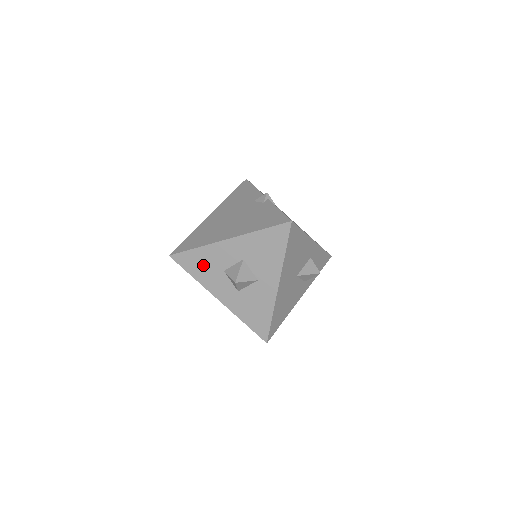
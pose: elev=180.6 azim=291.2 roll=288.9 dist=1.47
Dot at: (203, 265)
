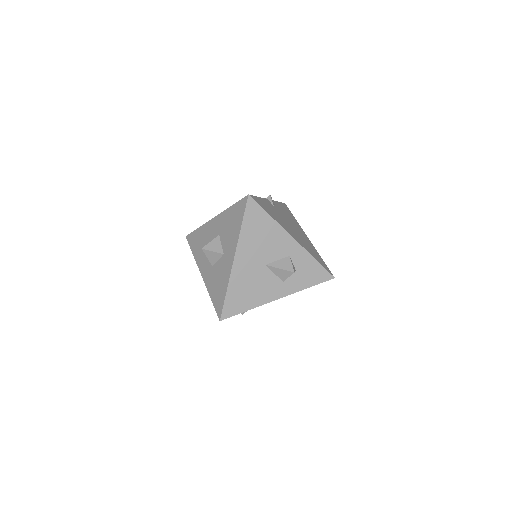
Dot at: (199, 243)
